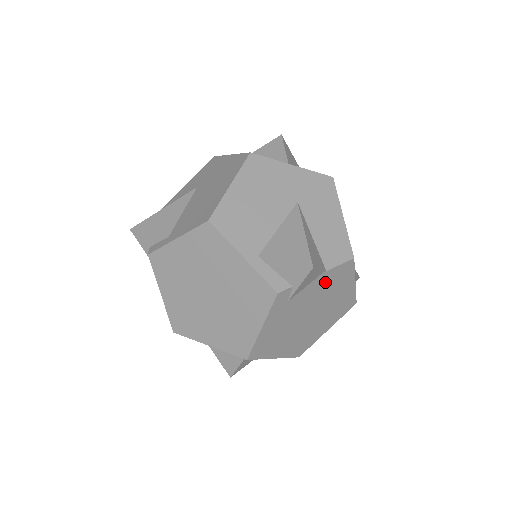
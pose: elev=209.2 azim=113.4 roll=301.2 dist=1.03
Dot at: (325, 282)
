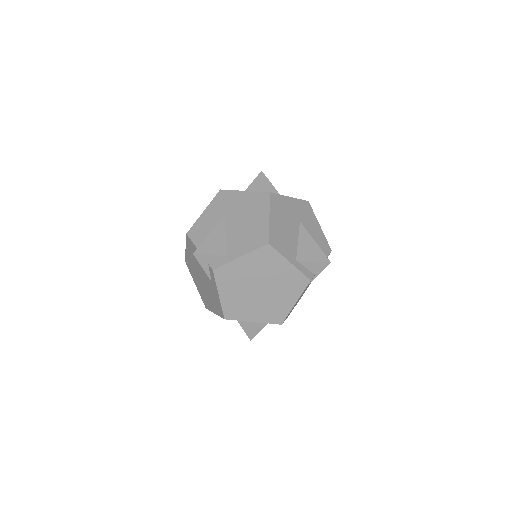
Dot at: occluded
